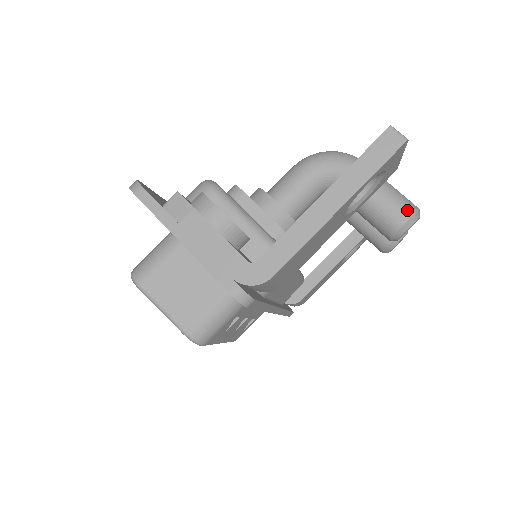
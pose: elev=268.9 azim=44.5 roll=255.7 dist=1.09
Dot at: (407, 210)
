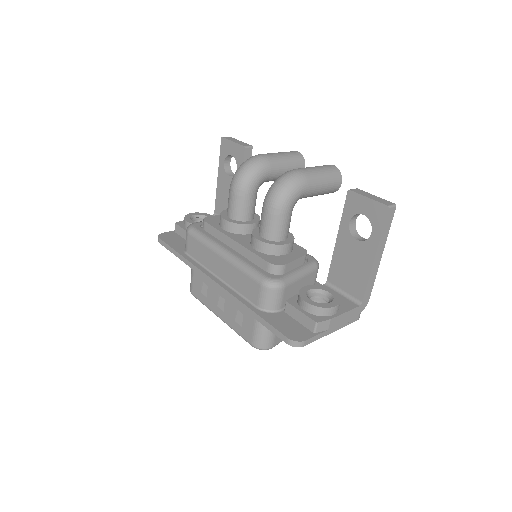
Dot at: (339, 179)
